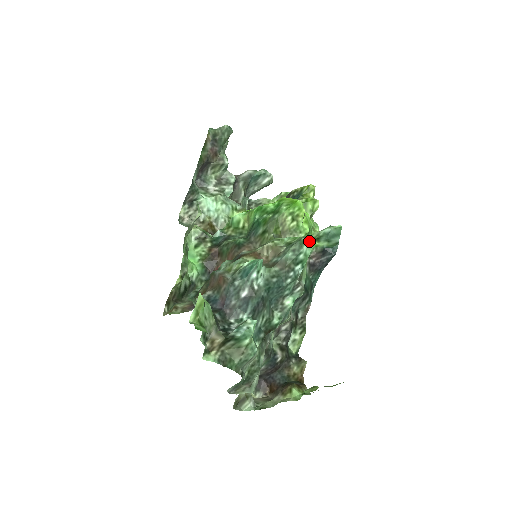
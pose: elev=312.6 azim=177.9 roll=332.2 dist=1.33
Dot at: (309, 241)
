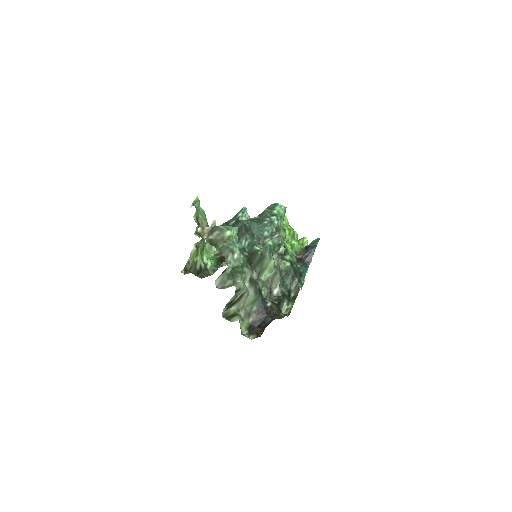
Dot at: (281, 206)
